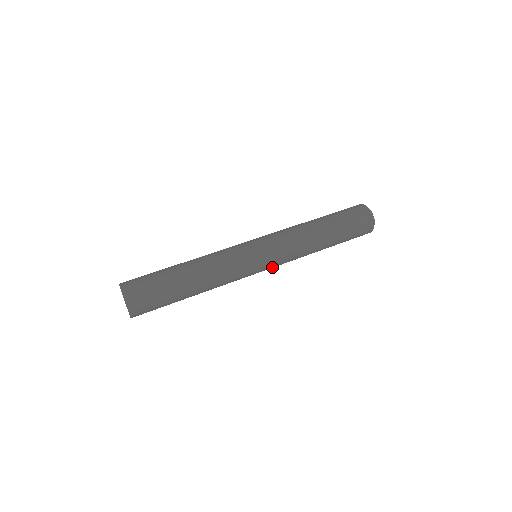
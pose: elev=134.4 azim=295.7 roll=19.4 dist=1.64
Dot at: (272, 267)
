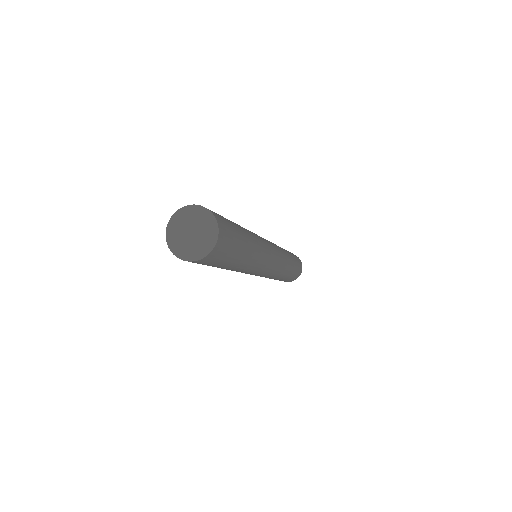
Dot at: (277, 258)
